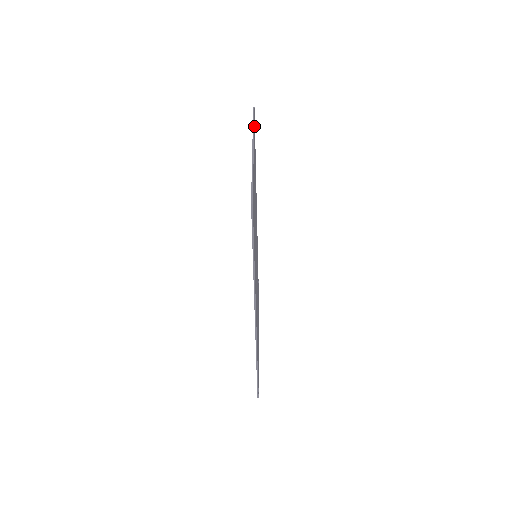
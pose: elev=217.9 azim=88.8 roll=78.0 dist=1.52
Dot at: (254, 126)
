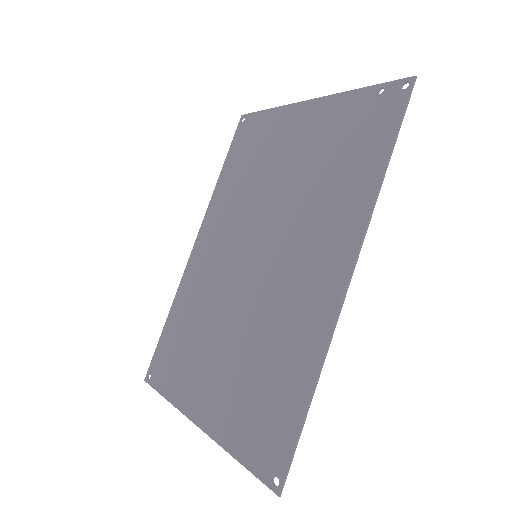
Dot at: (259, 119)
